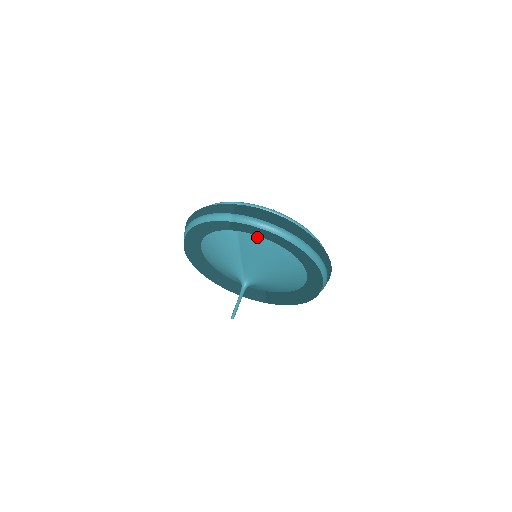
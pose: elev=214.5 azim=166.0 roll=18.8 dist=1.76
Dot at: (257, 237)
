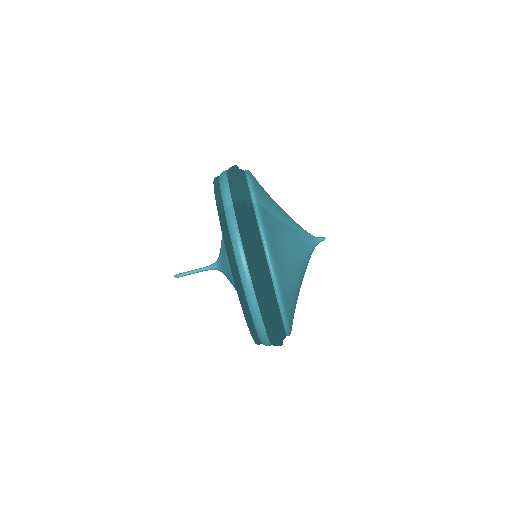
Dot at: occluded
